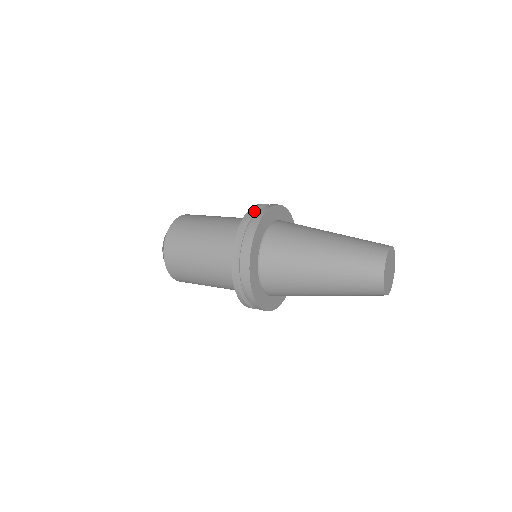
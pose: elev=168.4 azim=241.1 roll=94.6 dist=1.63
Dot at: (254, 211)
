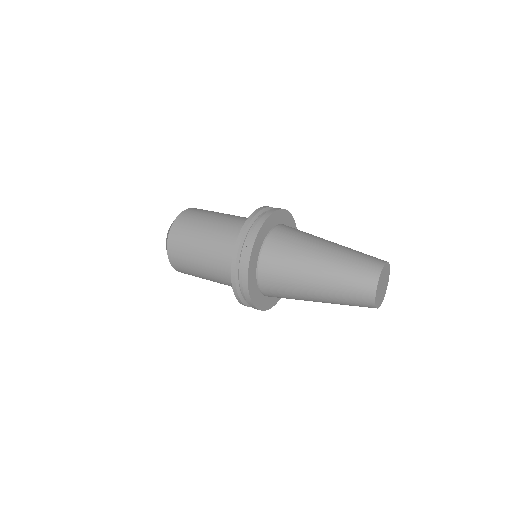
Dot at: (248, 227)
